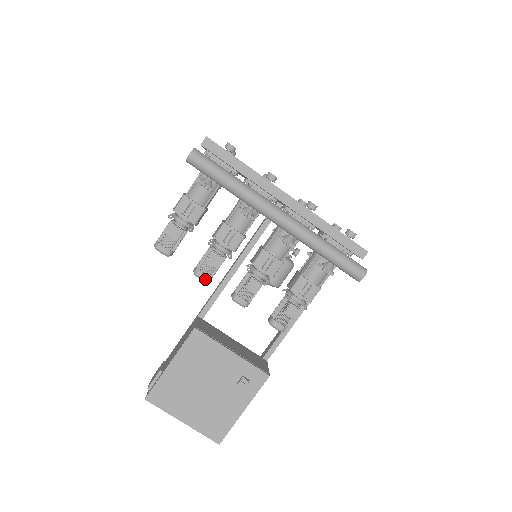
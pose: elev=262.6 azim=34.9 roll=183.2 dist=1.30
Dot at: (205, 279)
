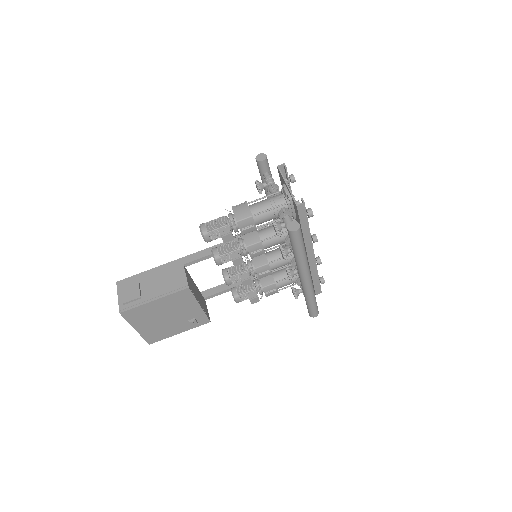
Dot at: (219, 264)
